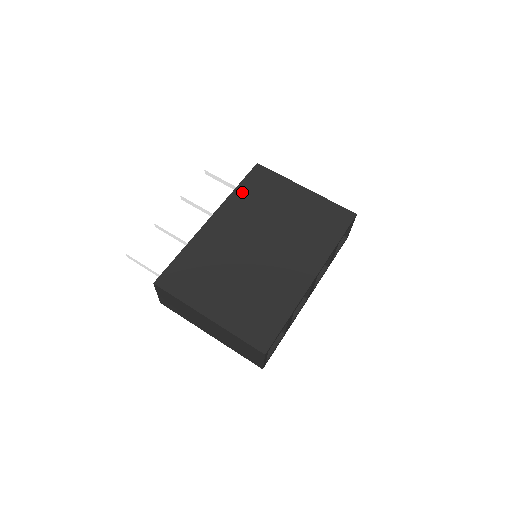
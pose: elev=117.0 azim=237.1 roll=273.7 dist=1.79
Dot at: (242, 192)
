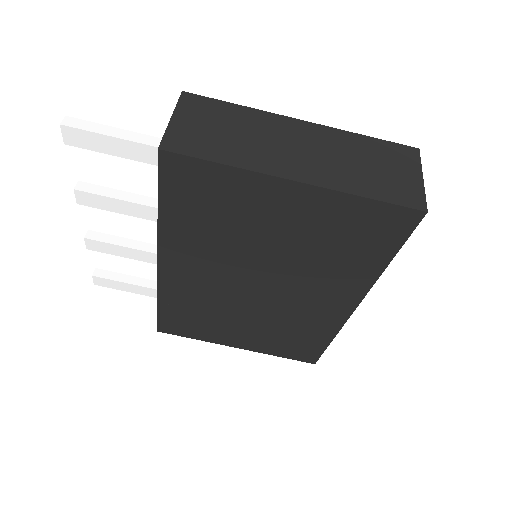
Dot at: (174, 218)
